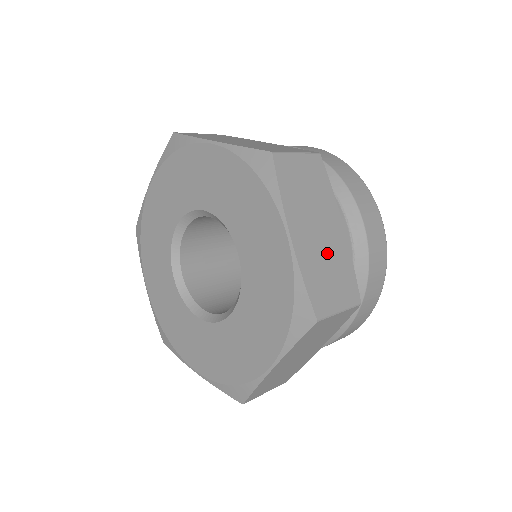
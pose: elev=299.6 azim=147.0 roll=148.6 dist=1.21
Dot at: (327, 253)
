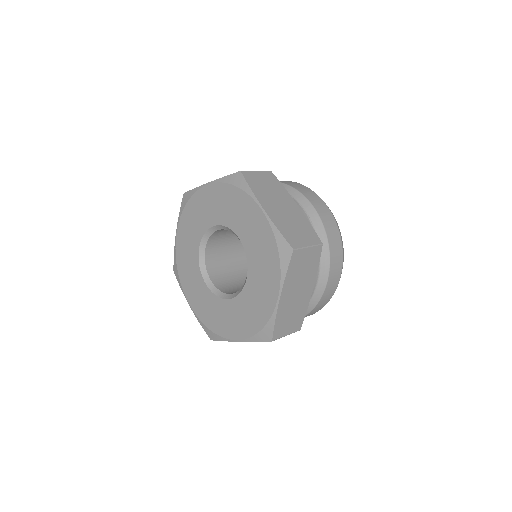
Dot at: (290, 218)
